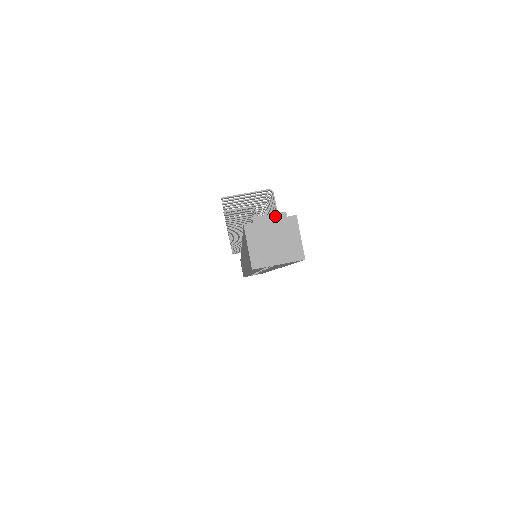
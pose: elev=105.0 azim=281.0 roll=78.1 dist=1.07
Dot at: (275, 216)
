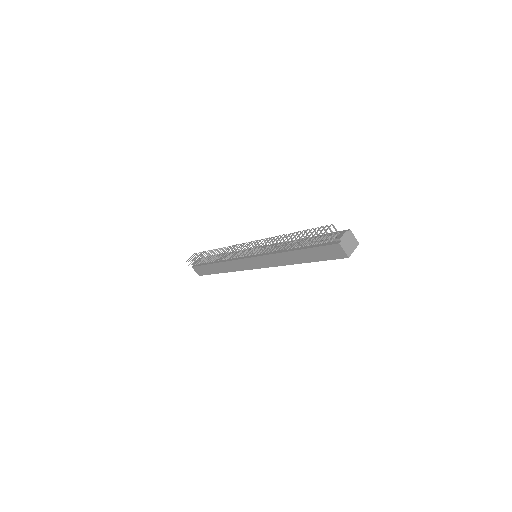
Dot at: (345, 234)
